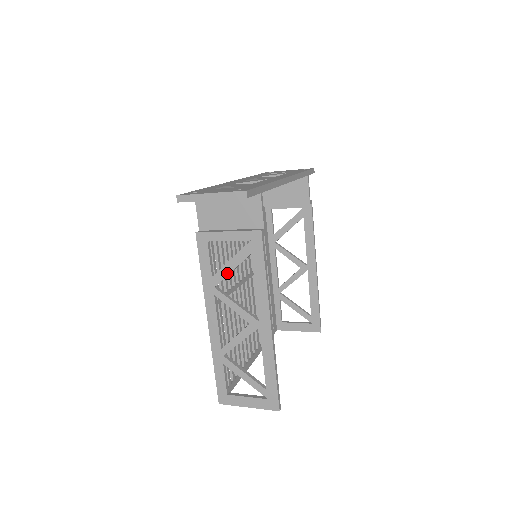
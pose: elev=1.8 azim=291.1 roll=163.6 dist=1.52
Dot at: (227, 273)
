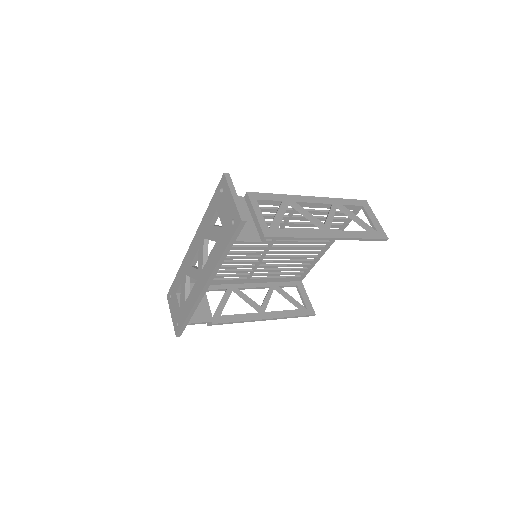
Dot at: (226, 300)
